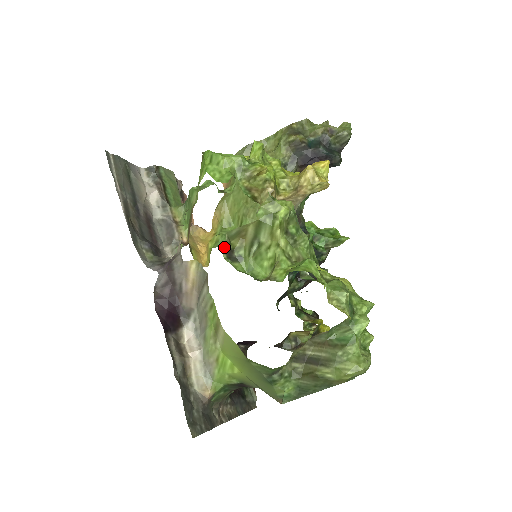
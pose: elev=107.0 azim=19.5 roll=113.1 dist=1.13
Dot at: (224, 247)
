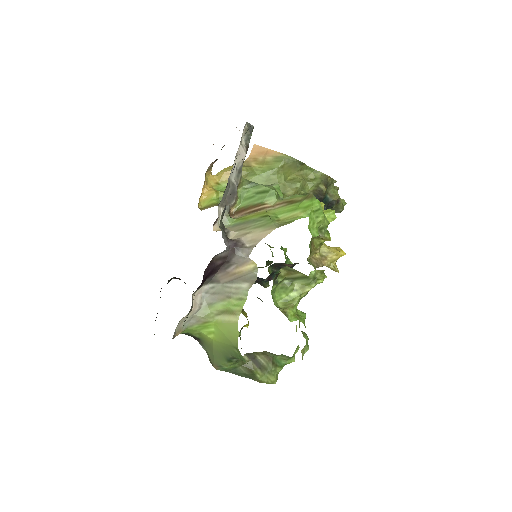
Dot at: (279, 273)
